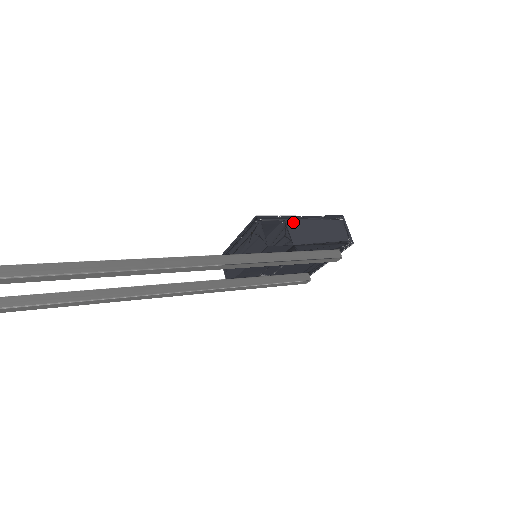
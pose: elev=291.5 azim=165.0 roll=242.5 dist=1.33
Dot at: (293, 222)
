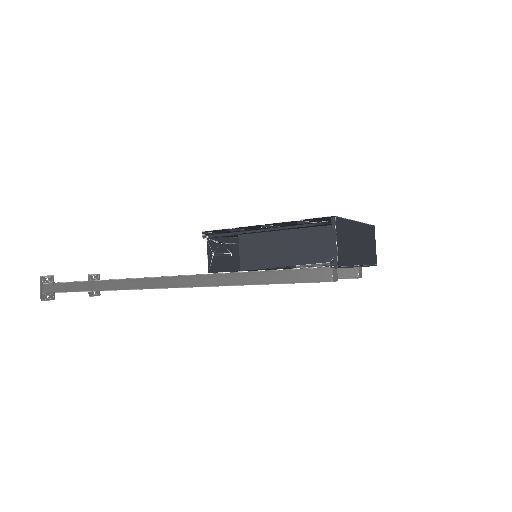
Dot at: (248, 236)
